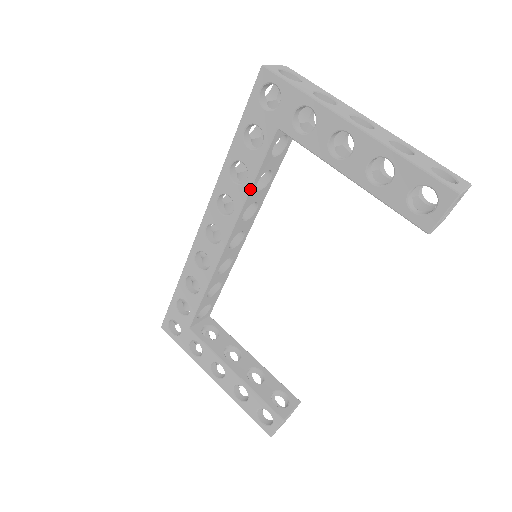
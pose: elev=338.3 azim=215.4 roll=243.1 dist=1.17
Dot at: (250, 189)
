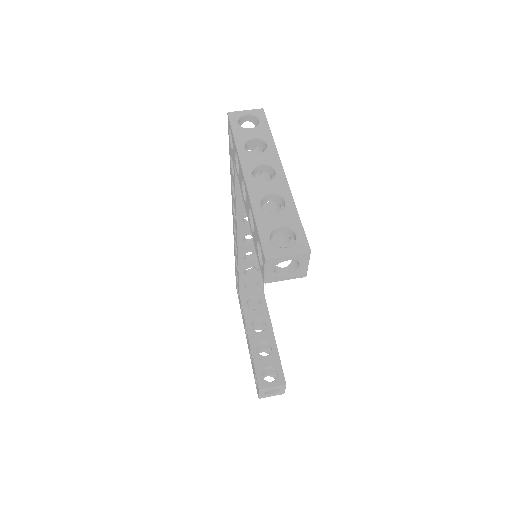
Dot at: (236, 204)
